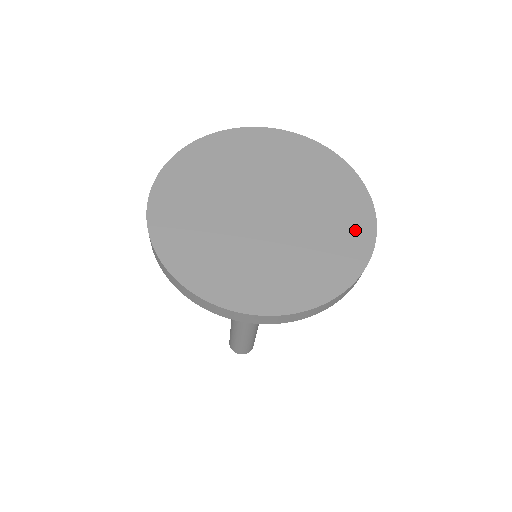
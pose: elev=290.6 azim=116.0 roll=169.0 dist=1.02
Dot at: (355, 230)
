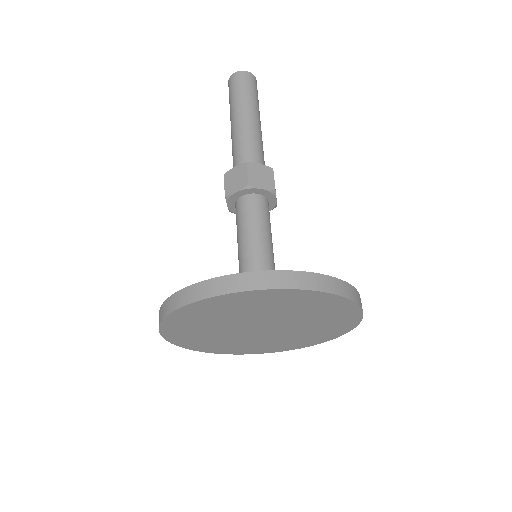
Dot at: (342, 315)
